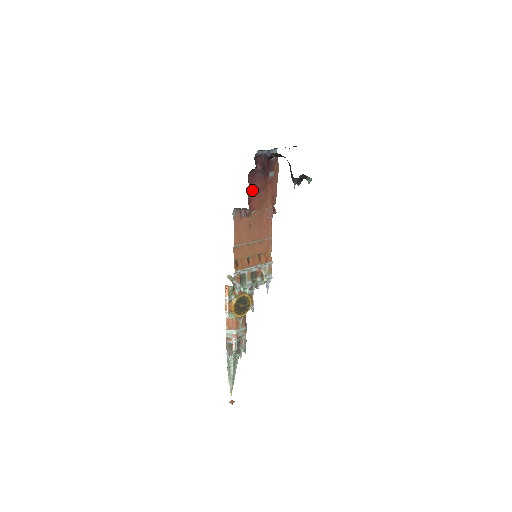
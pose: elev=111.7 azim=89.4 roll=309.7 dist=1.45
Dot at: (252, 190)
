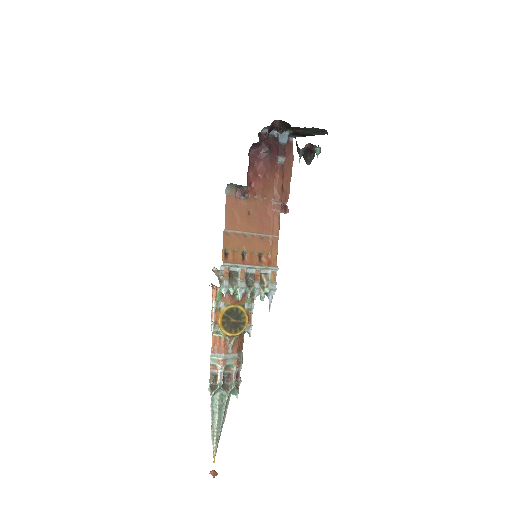
Dot at: (254, 170)
